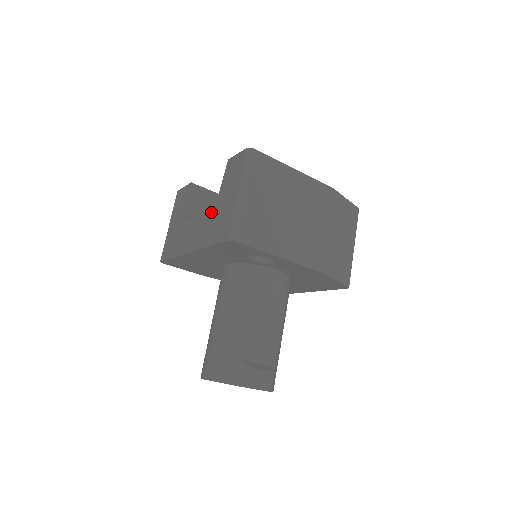
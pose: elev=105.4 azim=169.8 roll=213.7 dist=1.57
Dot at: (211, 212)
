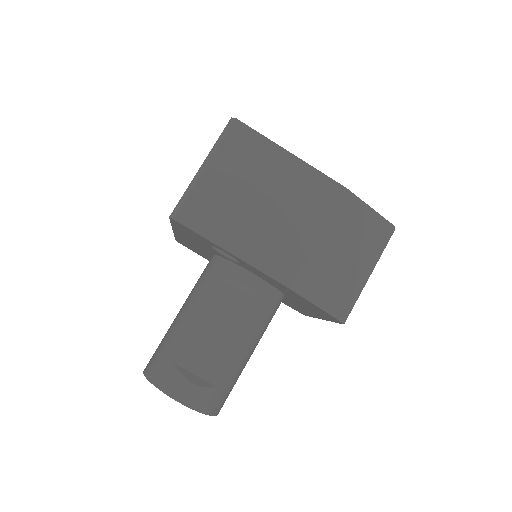
Dot at: occluded
